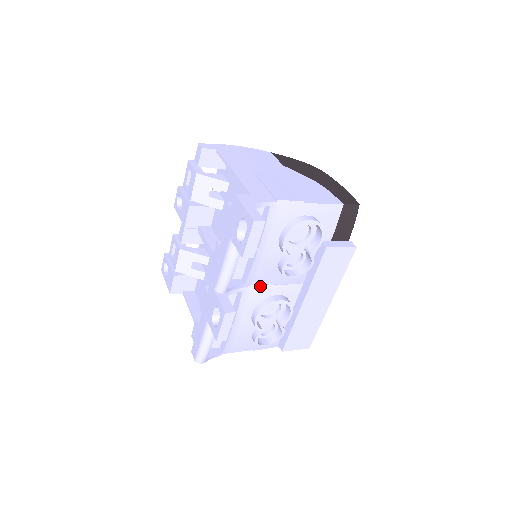
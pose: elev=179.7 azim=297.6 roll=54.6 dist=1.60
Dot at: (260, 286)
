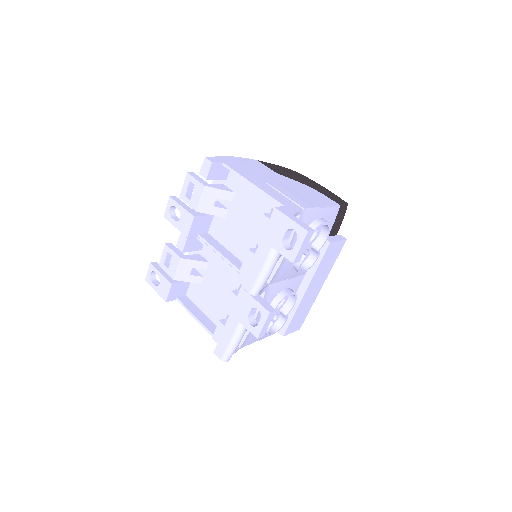
Dot at: (277, 283)
